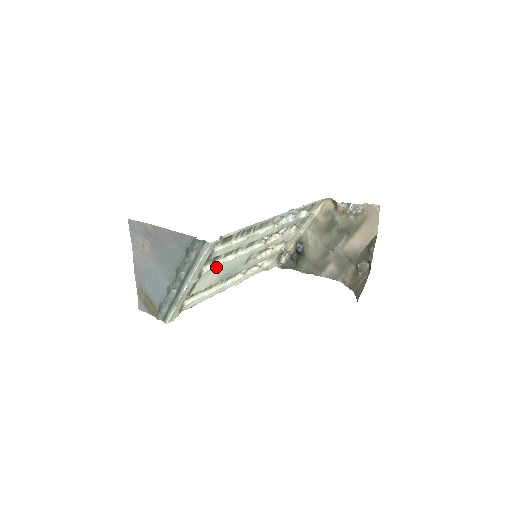
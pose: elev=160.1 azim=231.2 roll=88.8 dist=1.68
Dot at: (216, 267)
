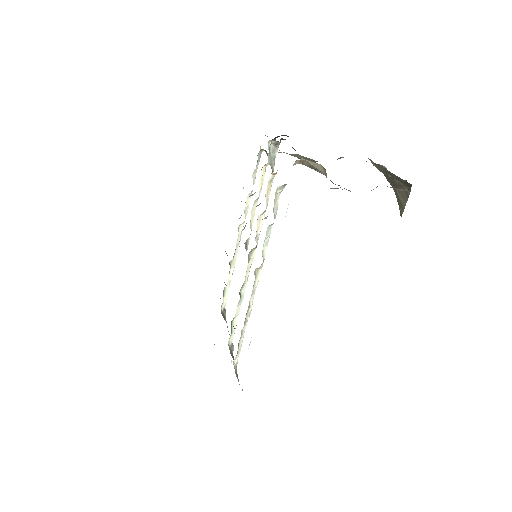
Dot at: (236, 322)
